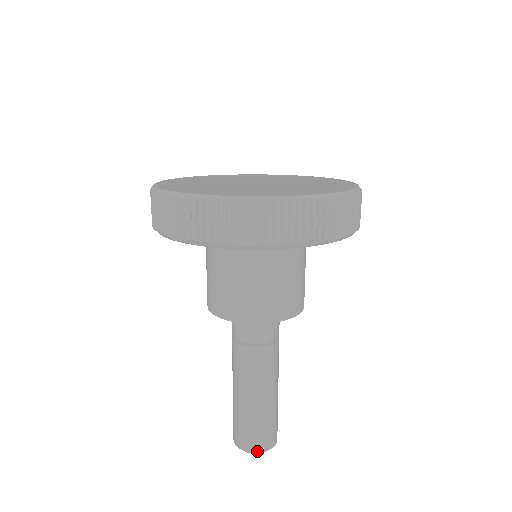
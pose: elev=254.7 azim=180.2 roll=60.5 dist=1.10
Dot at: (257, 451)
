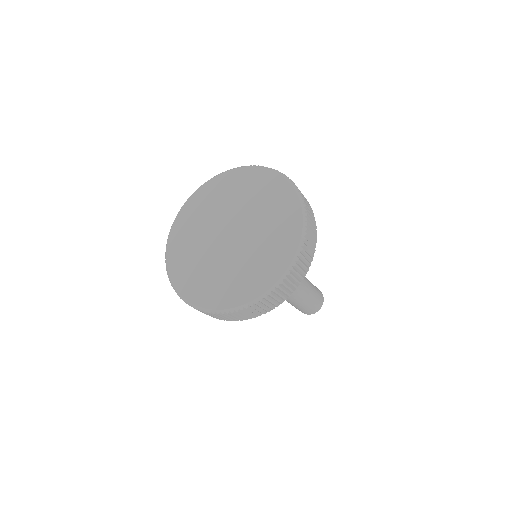
Dot at: (302, 312)
